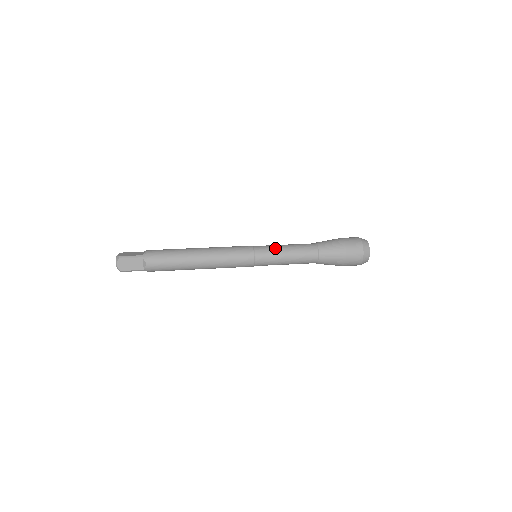
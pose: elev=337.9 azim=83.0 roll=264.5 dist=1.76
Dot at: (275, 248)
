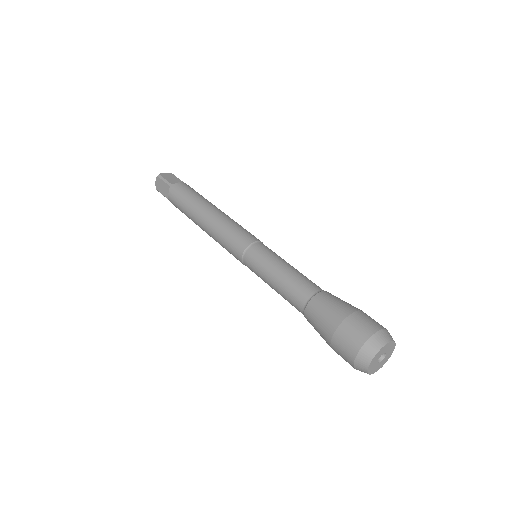
Dot at: (270, 260)
